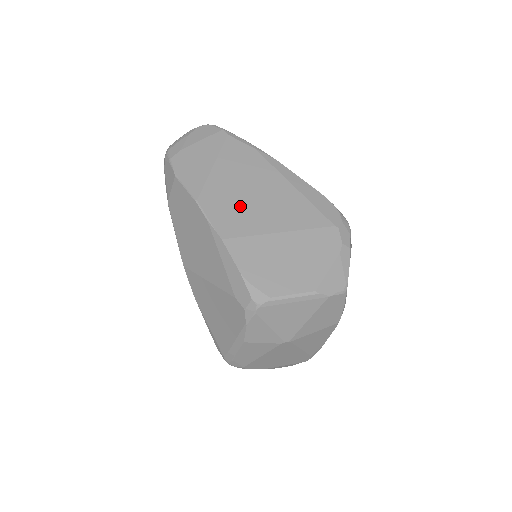
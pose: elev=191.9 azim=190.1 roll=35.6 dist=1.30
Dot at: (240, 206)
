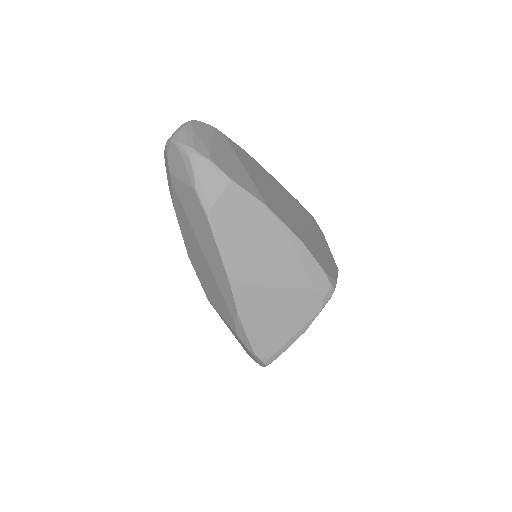
Dot at: (283, 208)
